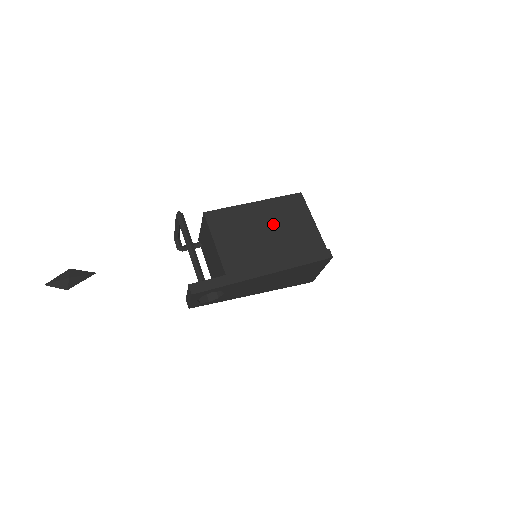
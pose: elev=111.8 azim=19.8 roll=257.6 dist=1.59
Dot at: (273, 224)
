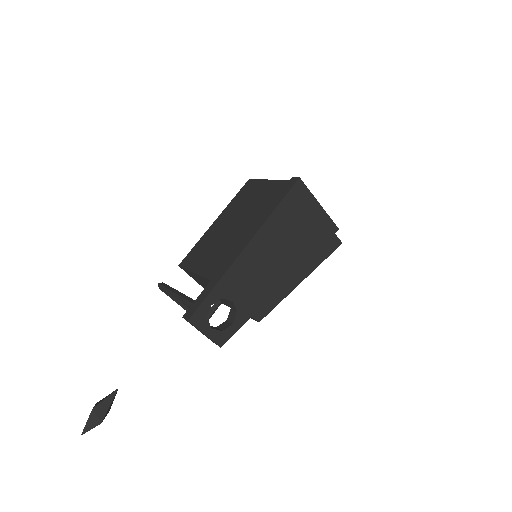
Dot at: (237, 216)
